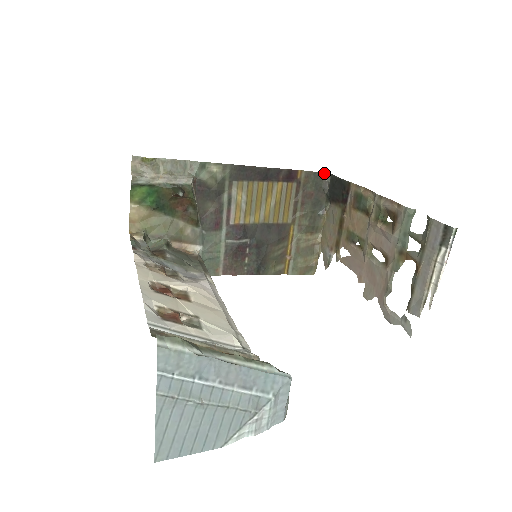
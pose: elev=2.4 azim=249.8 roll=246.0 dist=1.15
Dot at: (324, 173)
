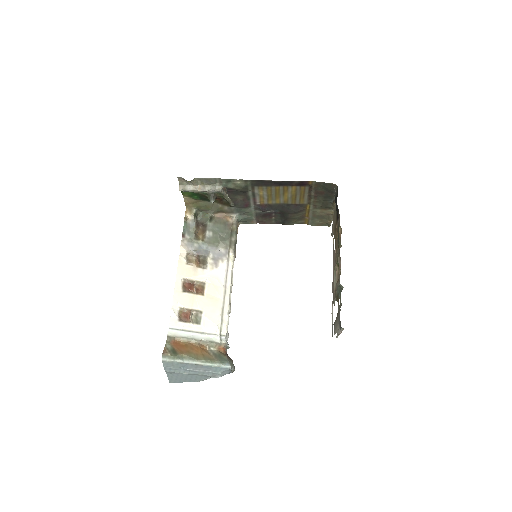
Dot at: (332, 183)
